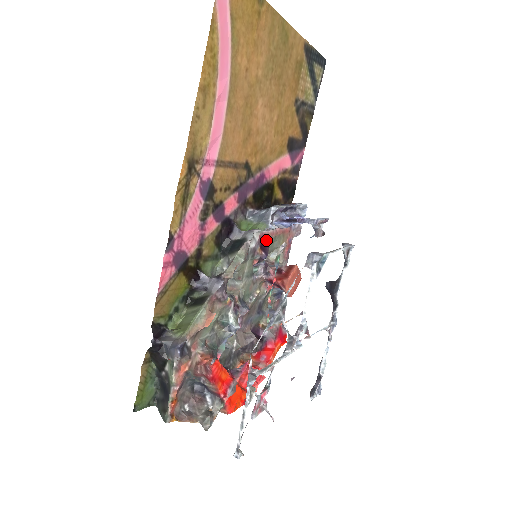
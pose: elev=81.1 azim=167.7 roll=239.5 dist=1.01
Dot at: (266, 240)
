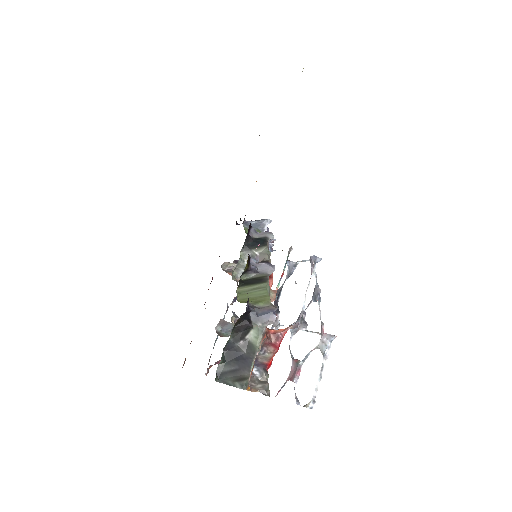
Dot at: occluded
